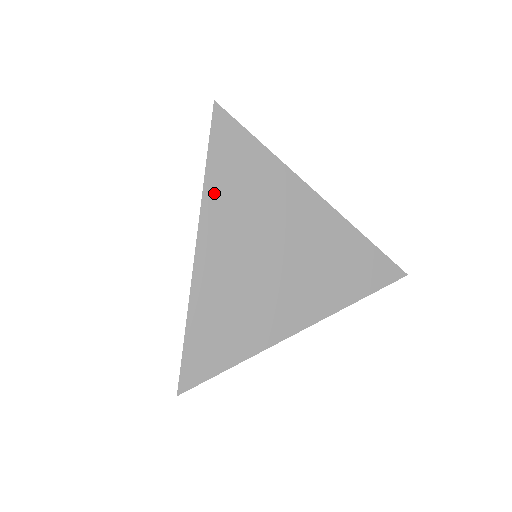
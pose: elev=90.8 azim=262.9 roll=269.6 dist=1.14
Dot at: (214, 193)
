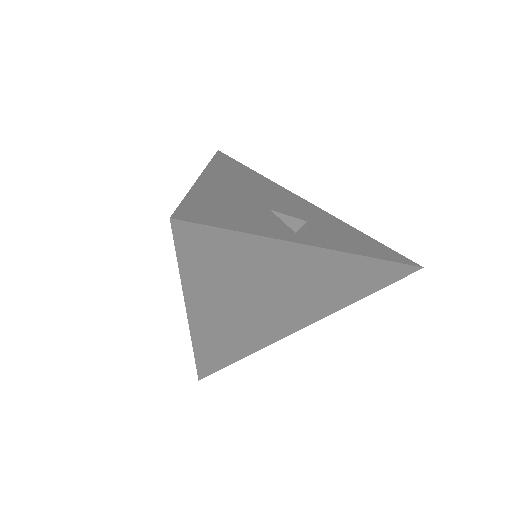
Dot at: (196, 286)
